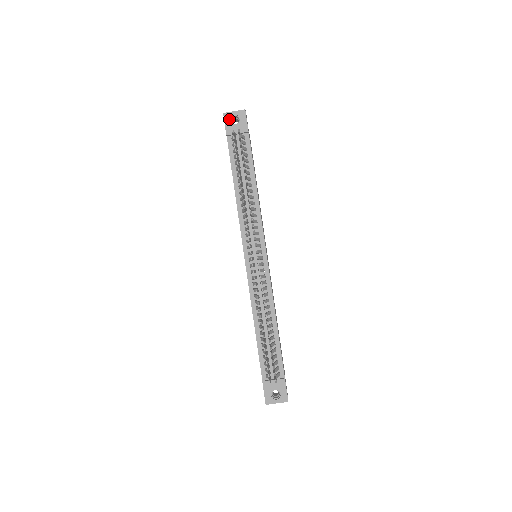
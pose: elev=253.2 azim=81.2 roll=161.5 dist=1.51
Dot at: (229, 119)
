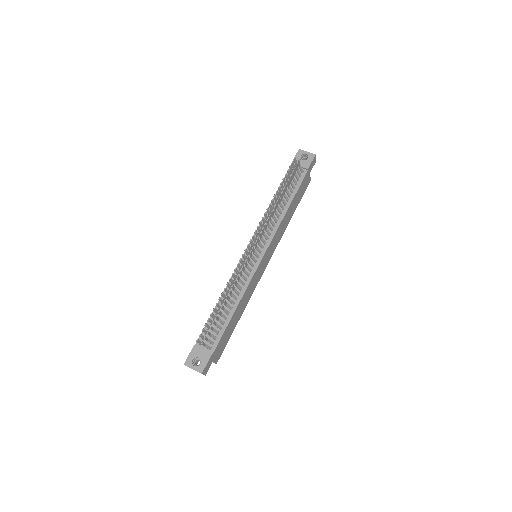
Dot at: (300, 154)
